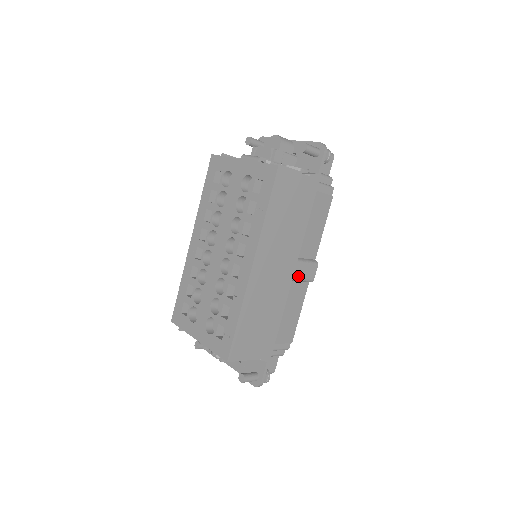
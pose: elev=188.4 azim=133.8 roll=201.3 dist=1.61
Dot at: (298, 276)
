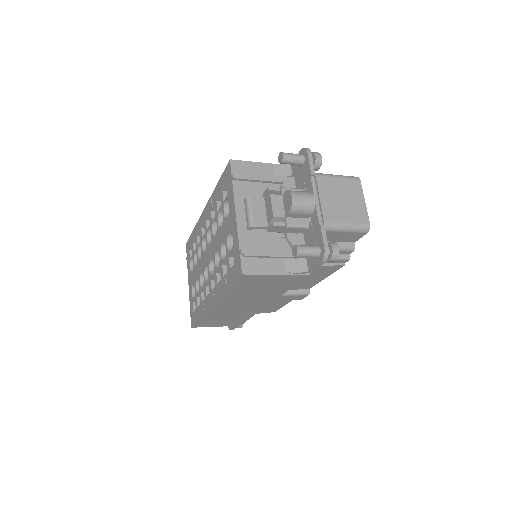
Dot at: (279, 299)
